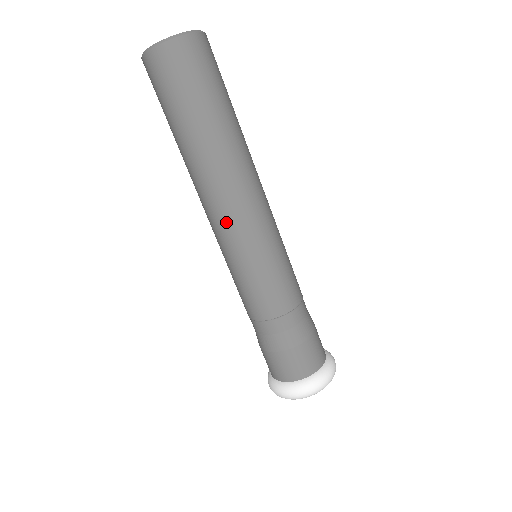
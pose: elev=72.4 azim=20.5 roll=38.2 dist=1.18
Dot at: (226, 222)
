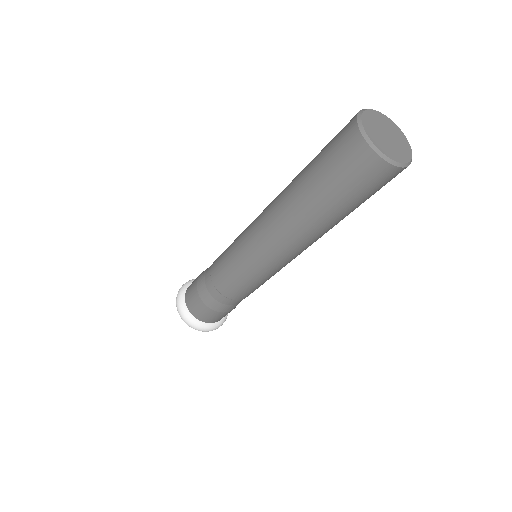
Dot at: (258, 236)
